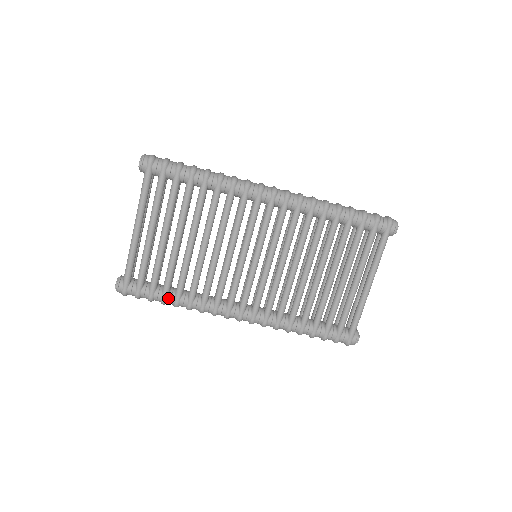
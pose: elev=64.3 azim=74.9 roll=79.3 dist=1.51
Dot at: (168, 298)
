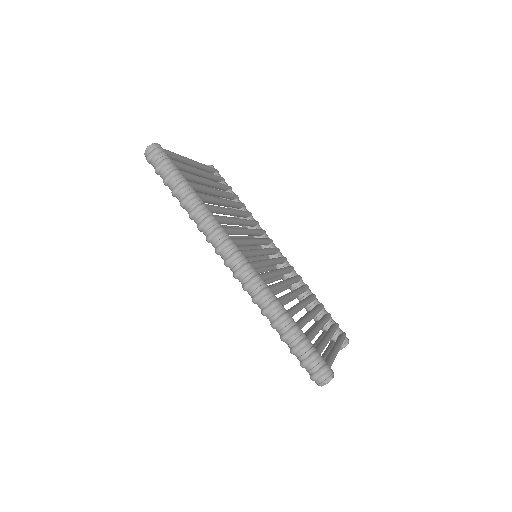
Dot at: (191, 186)
